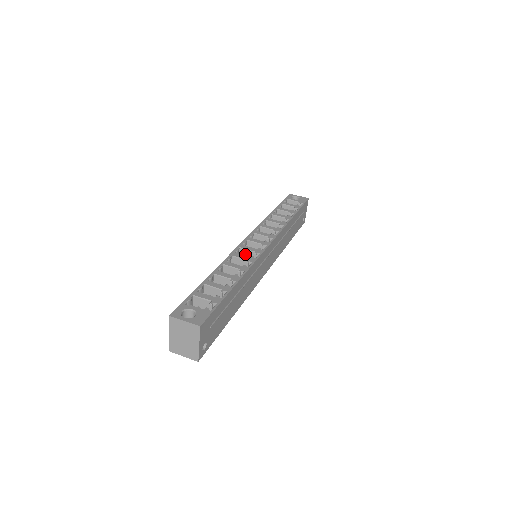
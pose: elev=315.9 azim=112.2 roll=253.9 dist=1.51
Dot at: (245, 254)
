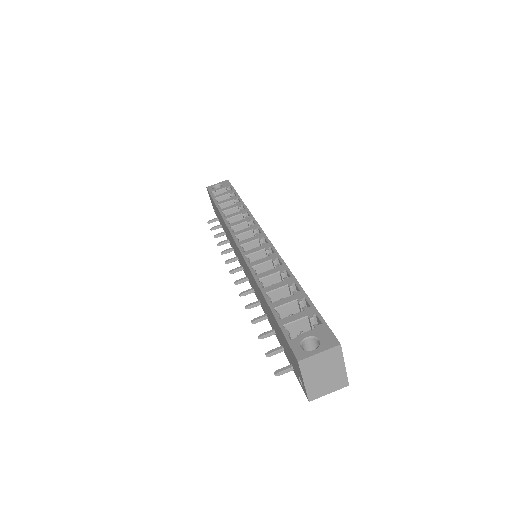
Dot at: (255, 258)
